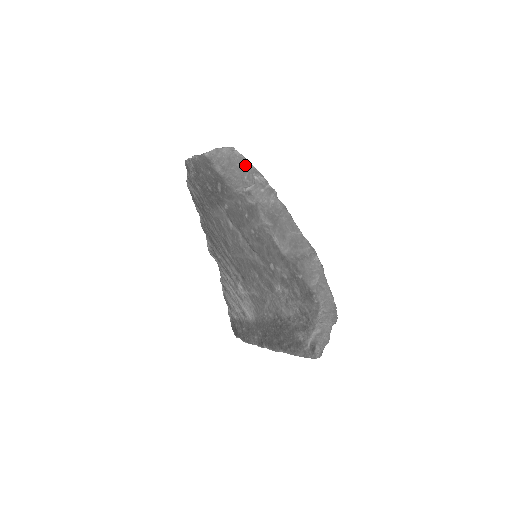
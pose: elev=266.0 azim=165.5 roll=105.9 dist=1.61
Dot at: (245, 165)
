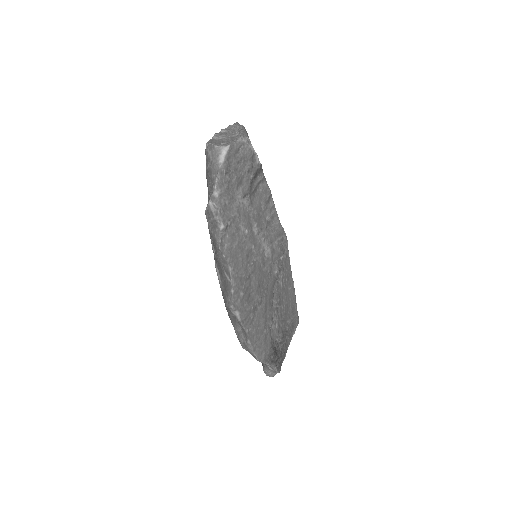
Dot at: (213, 181)
